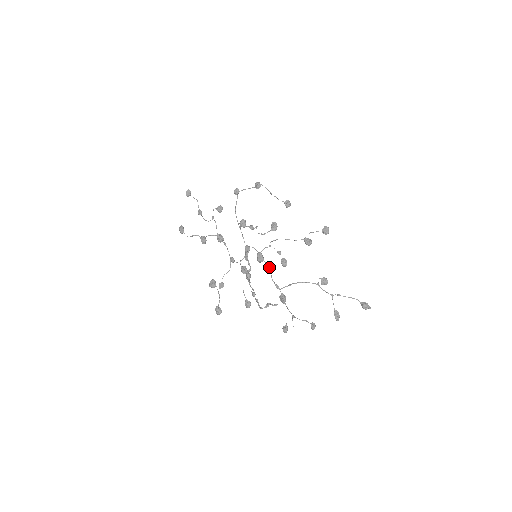
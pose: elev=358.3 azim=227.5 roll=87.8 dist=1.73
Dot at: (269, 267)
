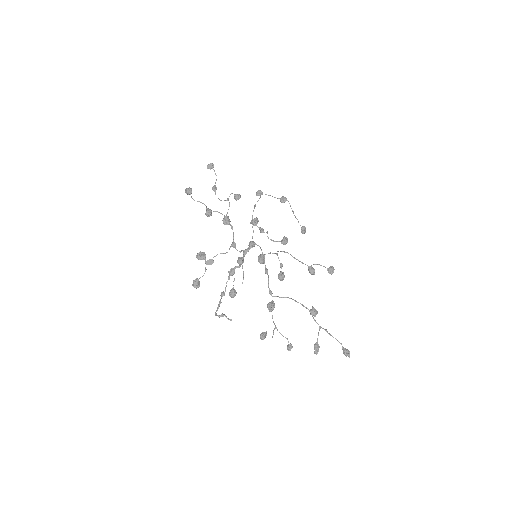
Dot at: occluded
